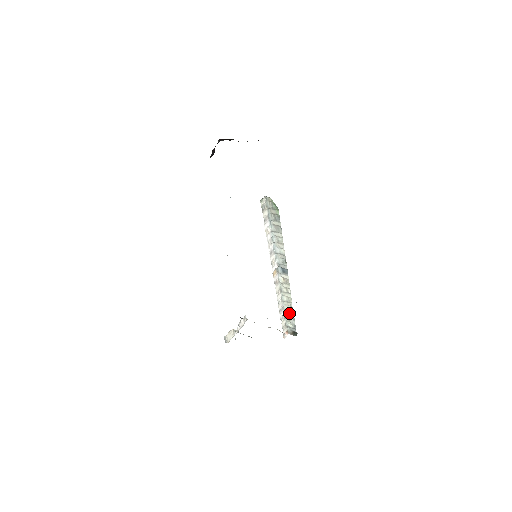
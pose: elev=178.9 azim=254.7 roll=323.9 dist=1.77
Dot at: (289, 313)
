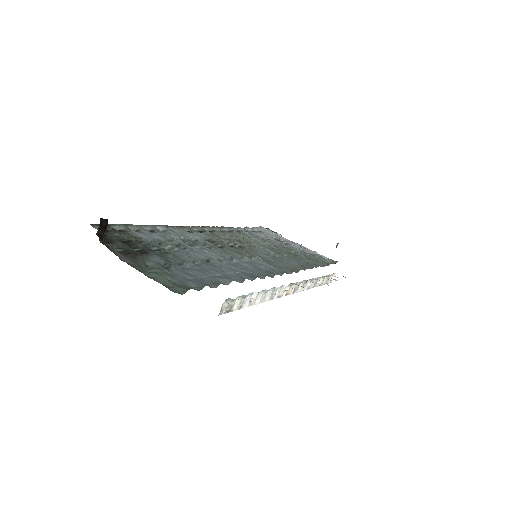
Dot at: (328, 279)
